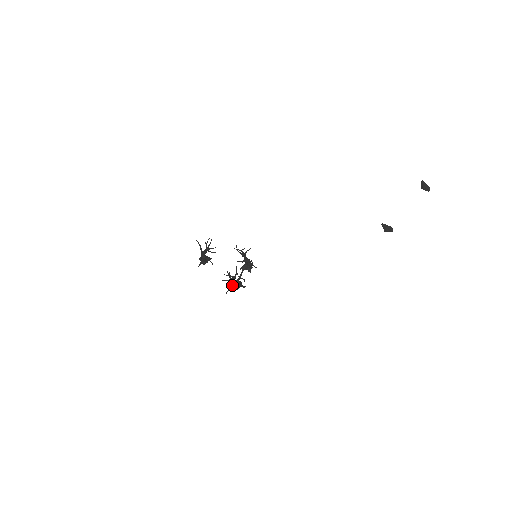
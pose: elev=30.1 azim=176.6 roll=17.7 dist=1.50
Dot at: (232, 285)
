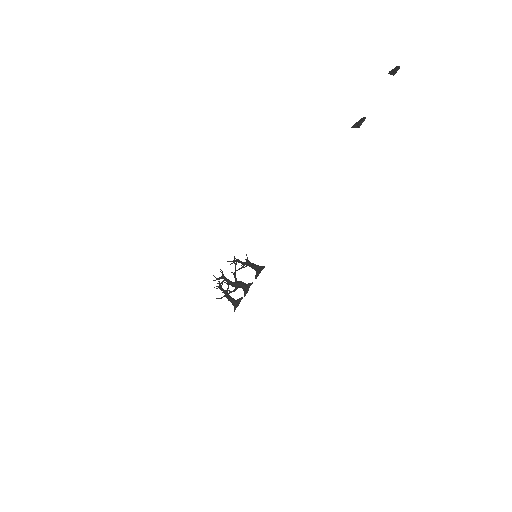
Dot at: (244, 292)
